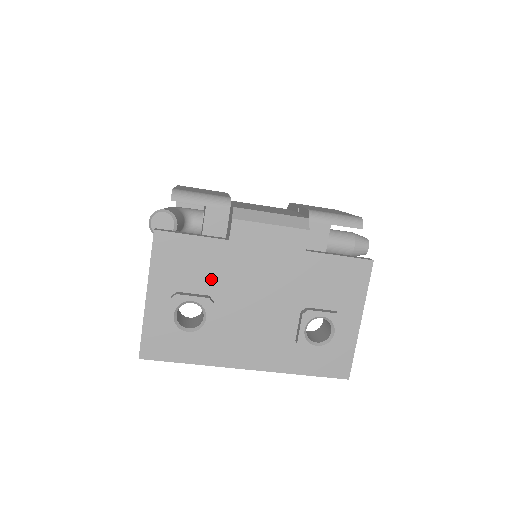
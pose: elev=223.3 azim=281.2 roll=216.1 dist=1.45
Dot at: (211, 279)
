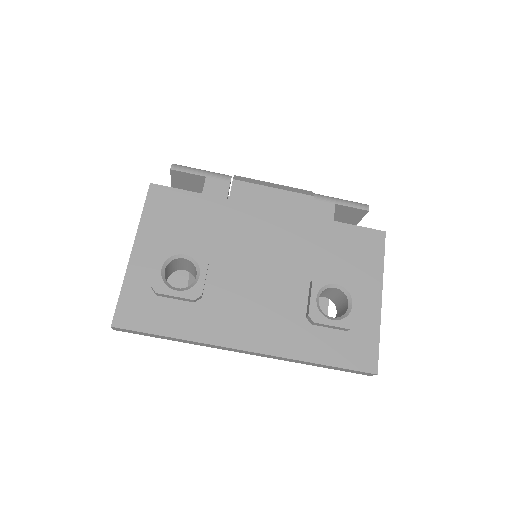
Dot at: (208, 237)
